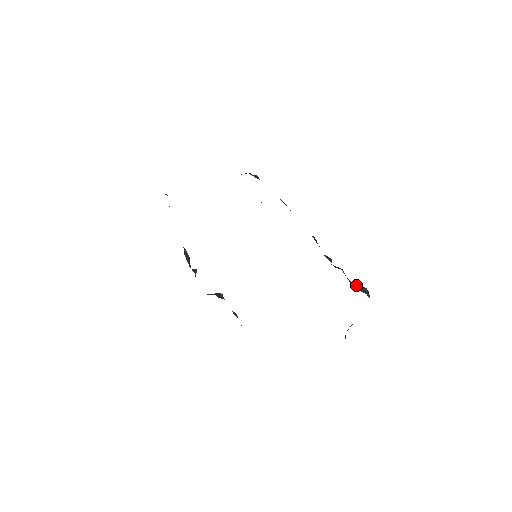
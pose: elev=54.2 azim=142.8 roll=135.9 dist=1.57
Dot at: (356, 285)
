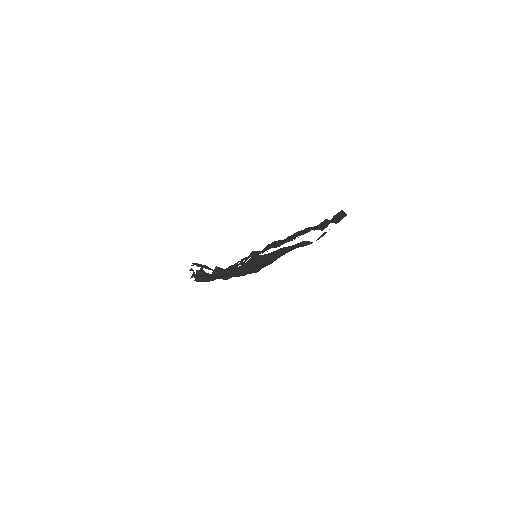
Dot at: (337, 218)
